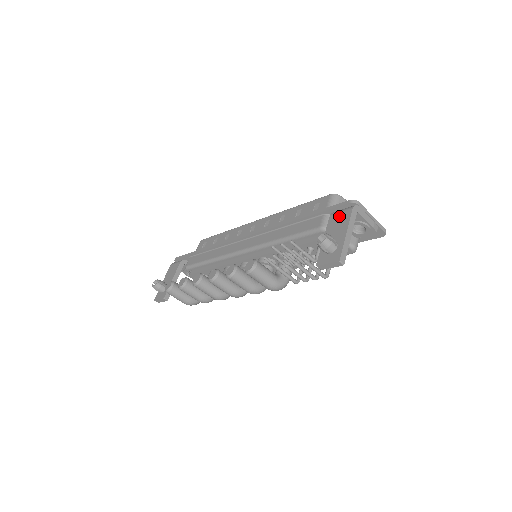
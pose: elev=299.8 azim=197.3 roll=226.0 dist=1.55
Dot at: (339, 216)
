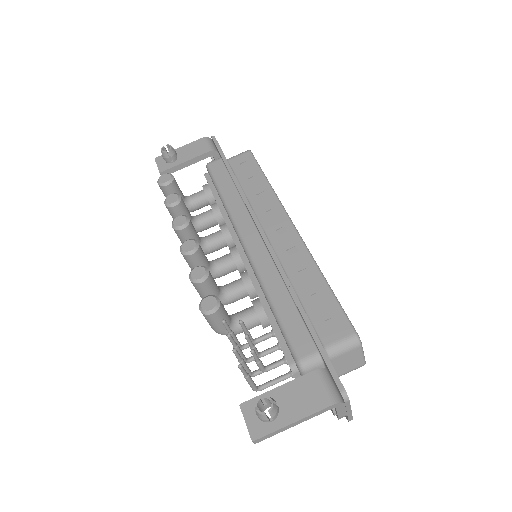
Dot at: (316, 389)
